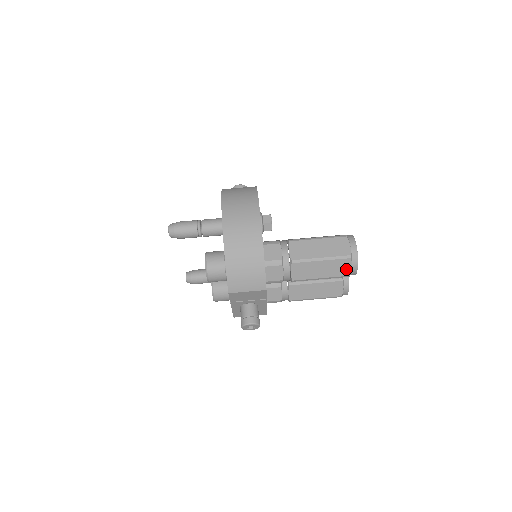
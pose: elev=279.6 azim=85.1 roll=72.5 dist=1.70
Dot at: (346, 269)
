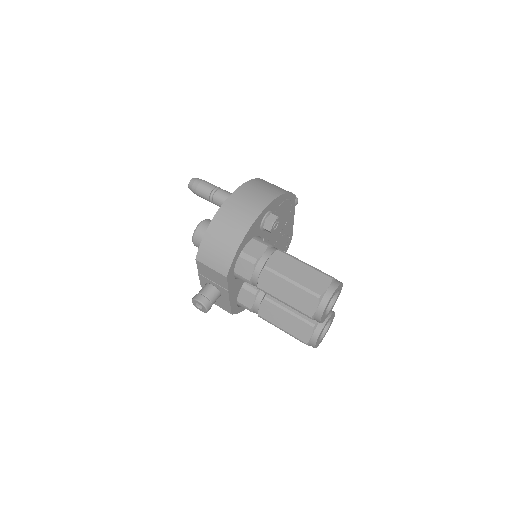
Dot at: (311, 308)
